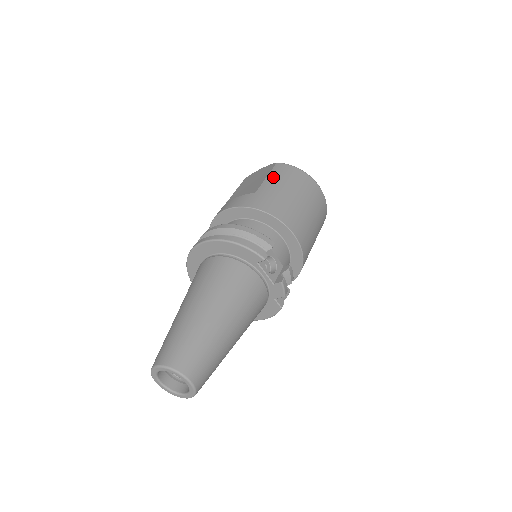
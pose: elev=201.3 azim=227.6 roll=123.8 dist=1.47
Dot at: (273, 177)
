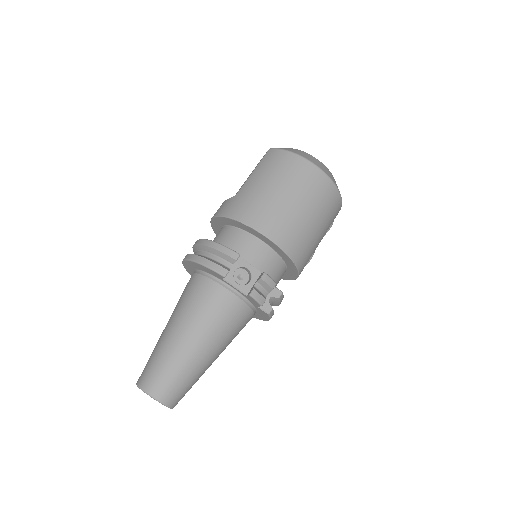
Dot at: (258, 171)
